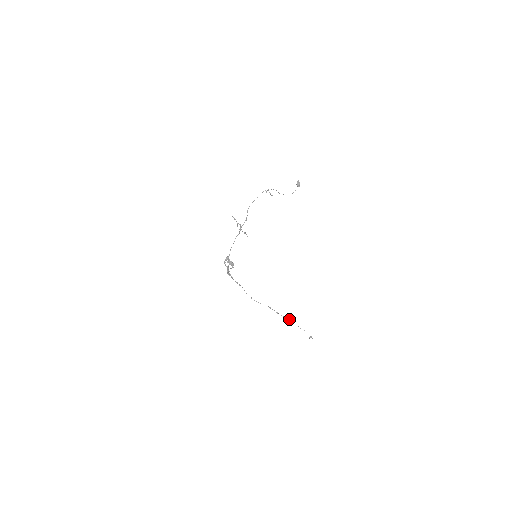
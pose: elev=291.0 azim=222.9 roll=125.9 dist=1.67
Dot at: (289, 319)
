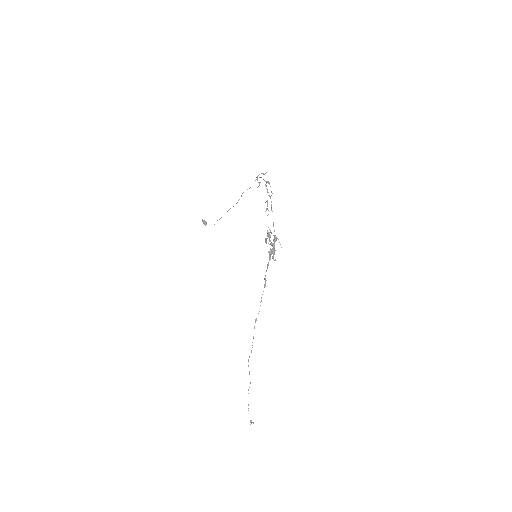
Dot at: occluded
